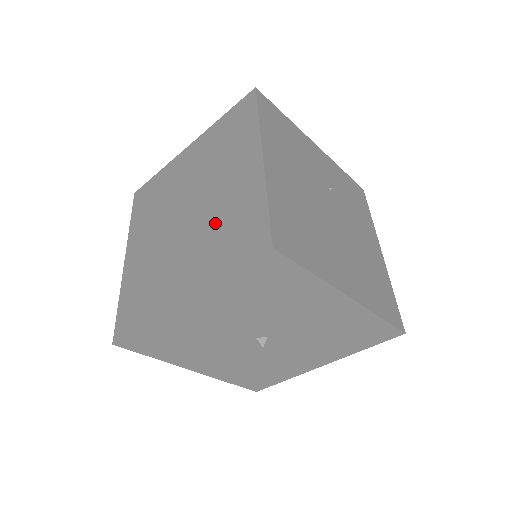
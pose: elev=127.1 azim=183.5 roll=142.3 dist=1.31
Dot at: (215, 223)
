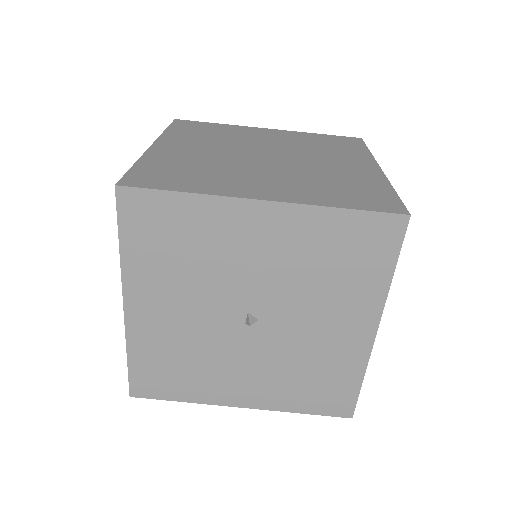
Dot at: (318, 176)
